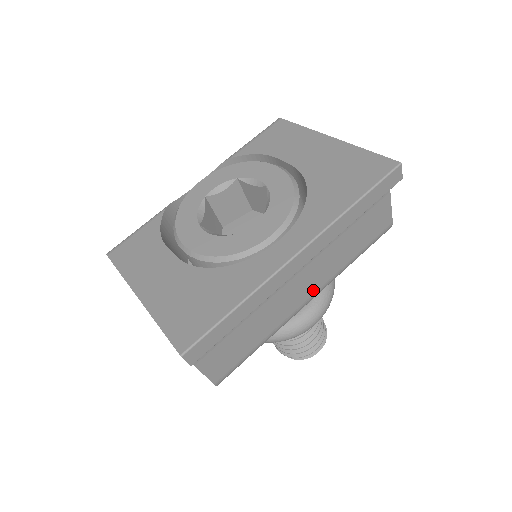
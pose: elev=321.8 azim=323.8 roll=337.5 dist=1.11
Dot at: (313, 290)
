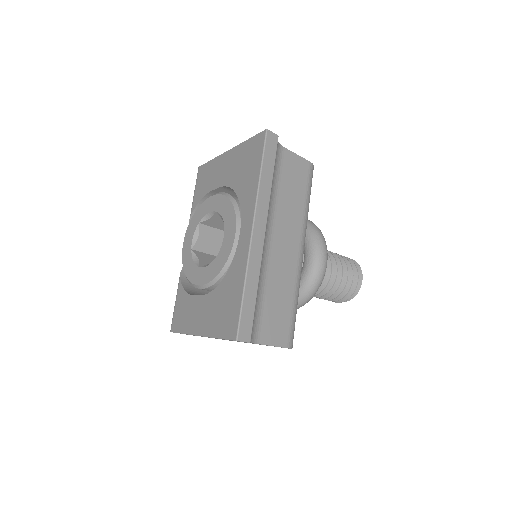
Dot at: (296, 243)
